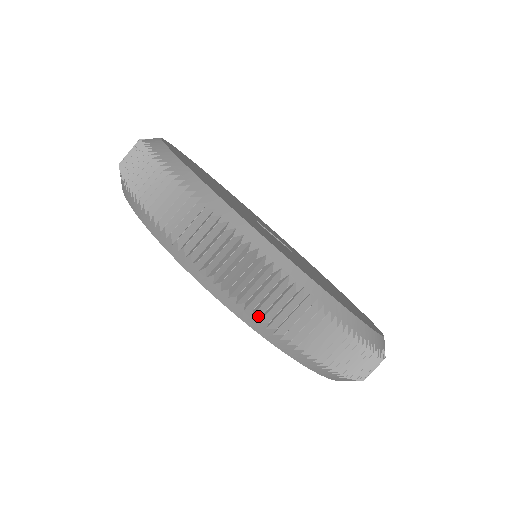
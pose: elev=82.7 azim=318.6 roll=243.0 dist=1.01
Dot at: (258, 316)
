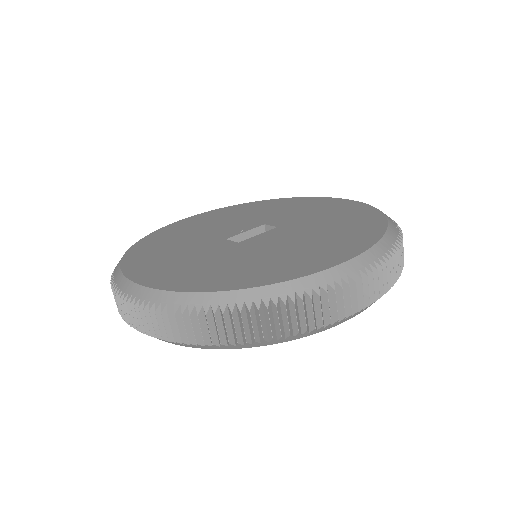
Dot at: (313, 330)
